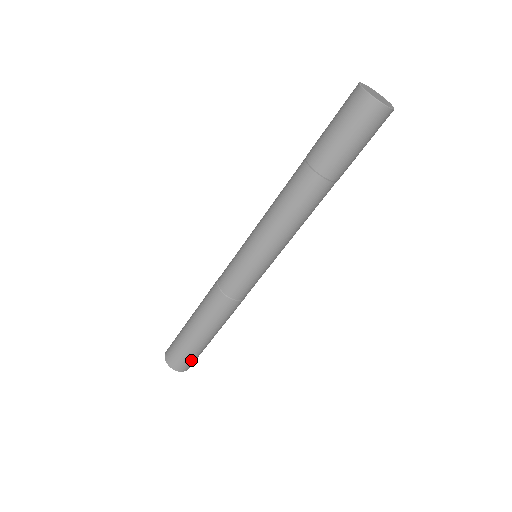
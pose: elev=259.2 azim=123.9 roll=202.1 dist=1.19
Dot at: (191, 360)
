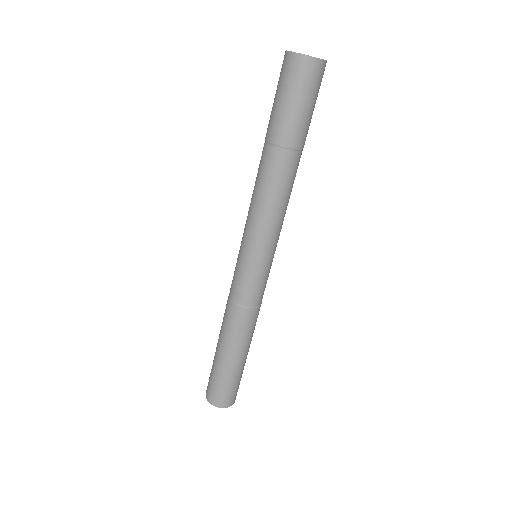
Dot at: (232, 391)
